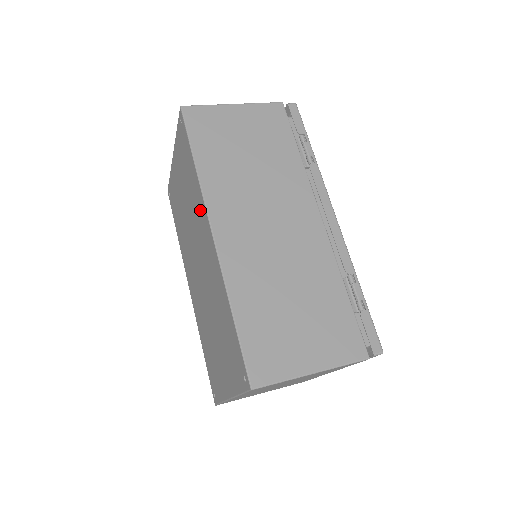
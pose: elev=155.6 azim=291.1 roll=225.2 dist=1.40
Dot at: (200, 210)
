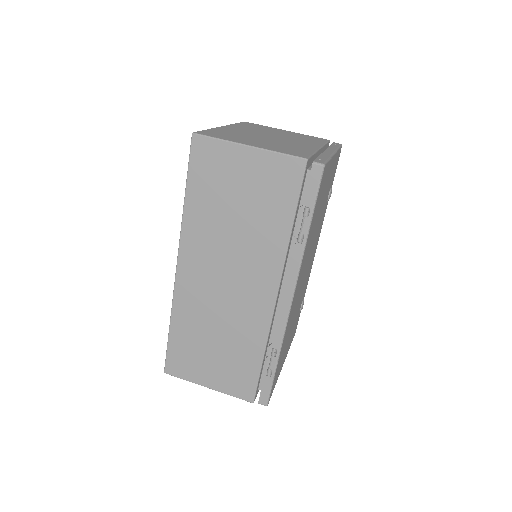
Dot at: occluded
